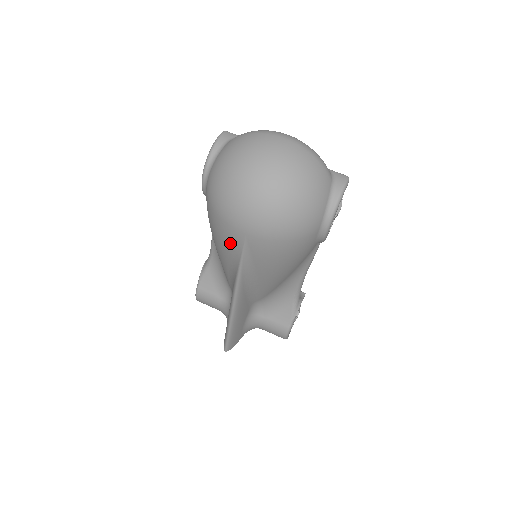
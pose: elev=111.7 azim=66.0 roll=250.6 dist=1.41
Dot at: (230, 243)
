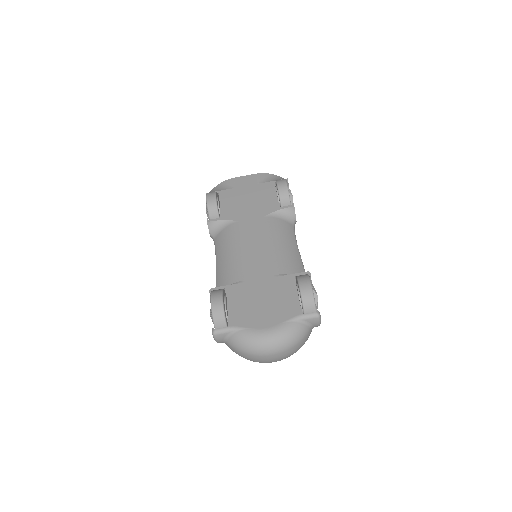
Dot at: occluded
